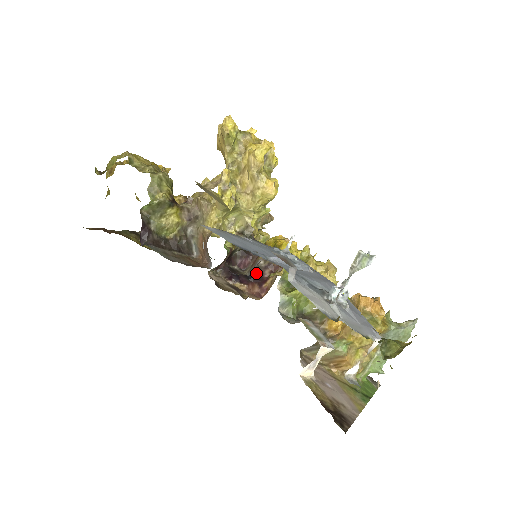
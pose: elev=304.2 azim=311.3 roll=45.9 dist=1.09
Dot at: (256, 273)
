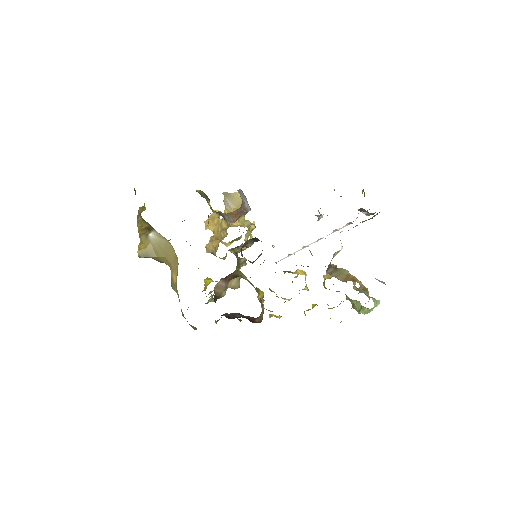
Dot at: (243, 317)
